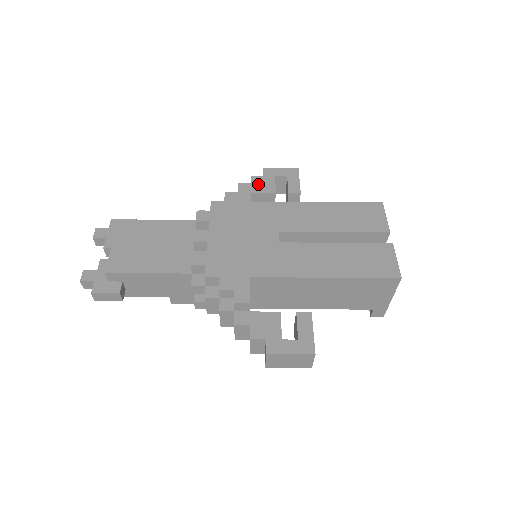
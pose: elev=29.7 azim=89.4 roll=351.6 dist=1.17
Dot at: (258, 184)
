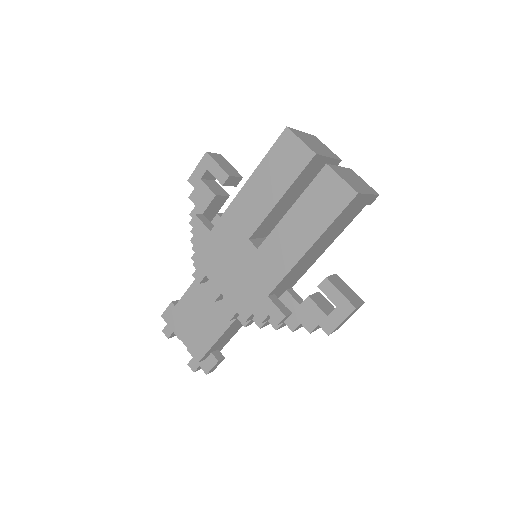
Dot at: (199, 200)
